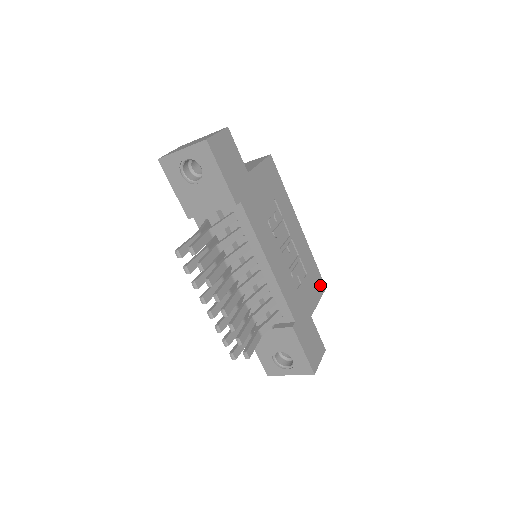
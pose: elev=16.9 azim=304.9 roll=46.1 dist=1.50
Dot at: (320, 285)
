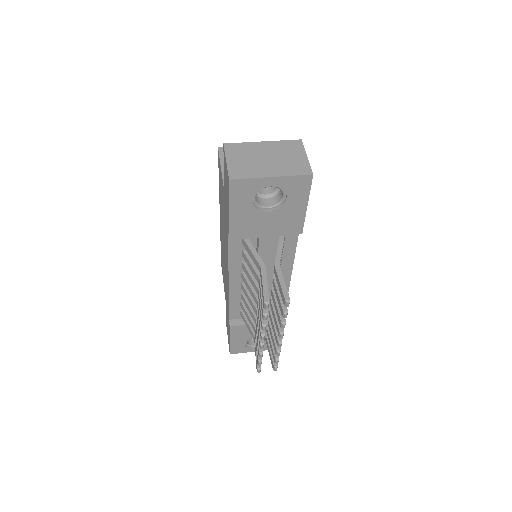
Dot at: occluded
